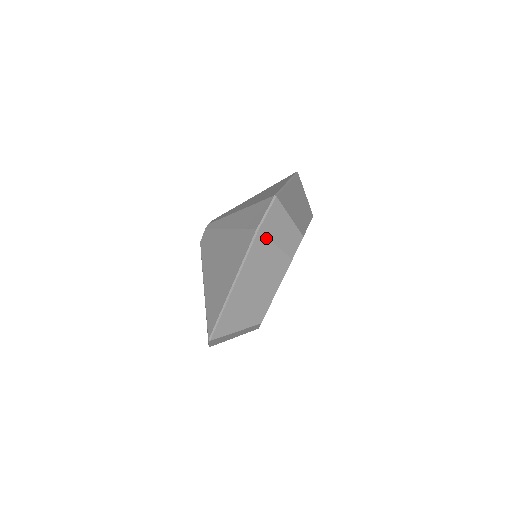
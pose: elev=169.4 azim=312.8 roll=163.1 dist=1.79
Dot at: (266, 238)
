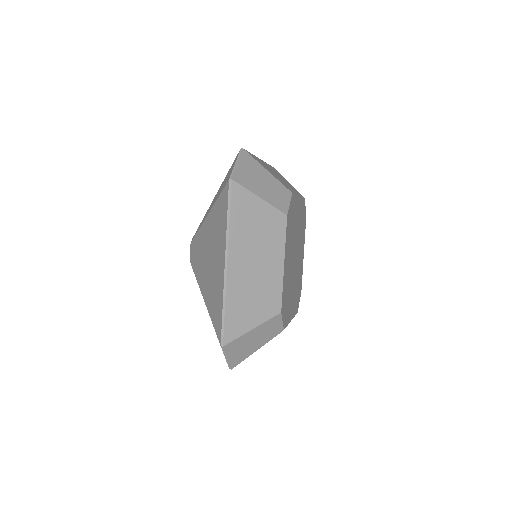
Dot at: (244, 189)
